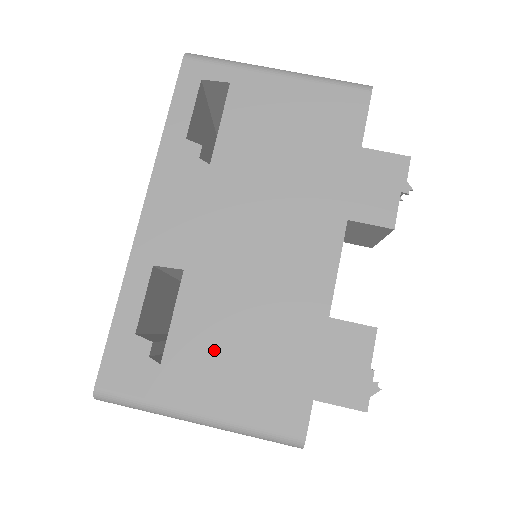
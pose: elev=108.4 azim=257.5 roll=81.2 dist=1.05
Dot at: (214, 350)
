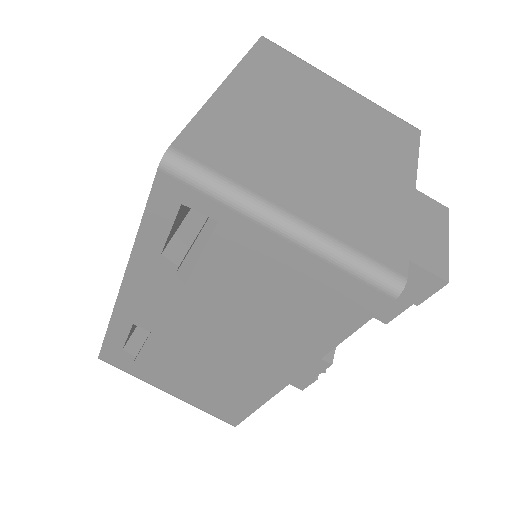
Dot at: (180, 377)
